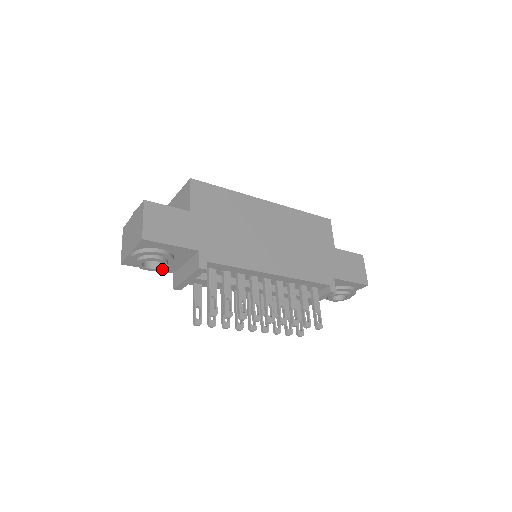
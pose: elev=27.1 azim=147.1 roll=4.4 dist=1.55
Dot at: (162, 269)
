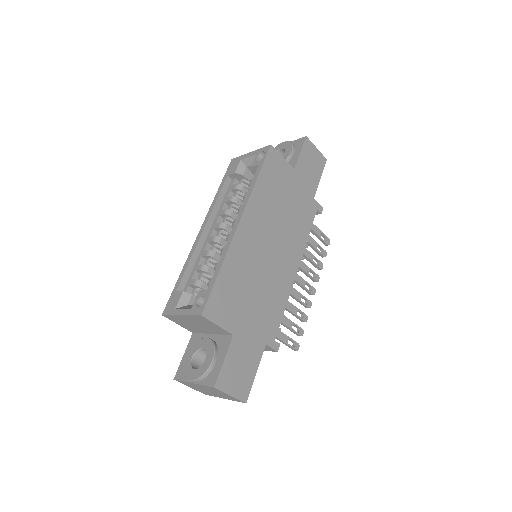
Dot at: occluded
